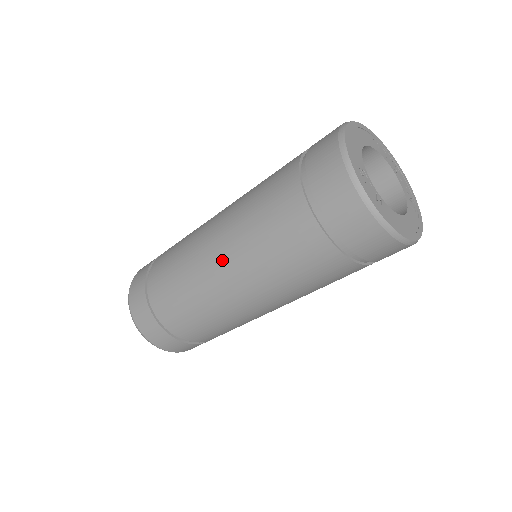
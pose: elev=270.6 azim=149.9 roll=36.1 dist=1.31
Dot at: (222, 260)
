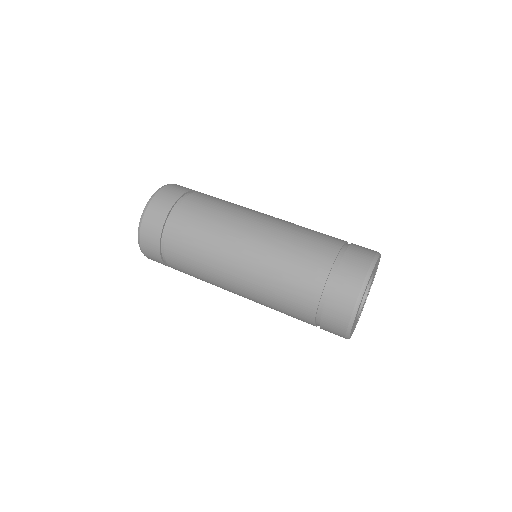
Dot at: (252, 239)
